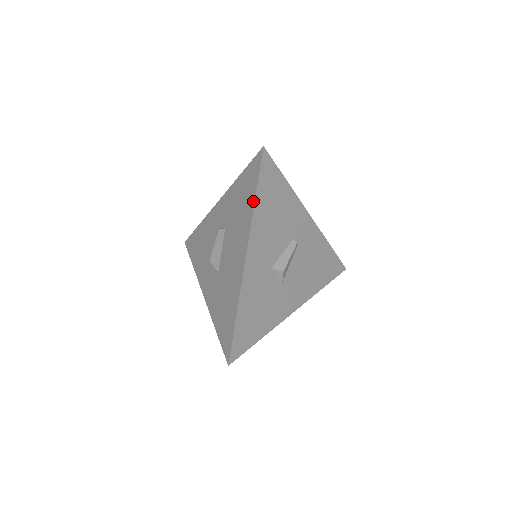
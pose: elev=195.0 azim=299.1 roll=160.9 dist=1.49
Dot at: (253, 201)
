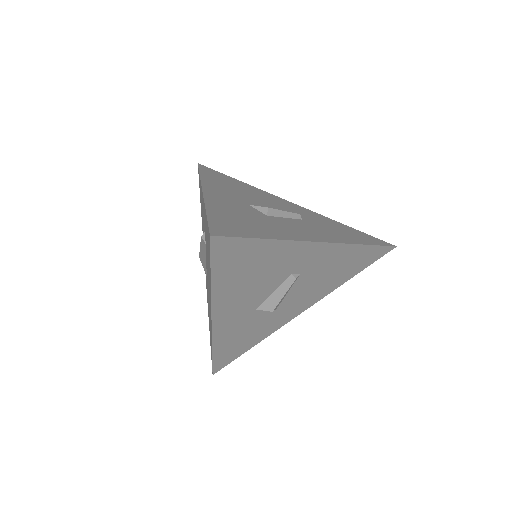
Dot at: (210, 282)
